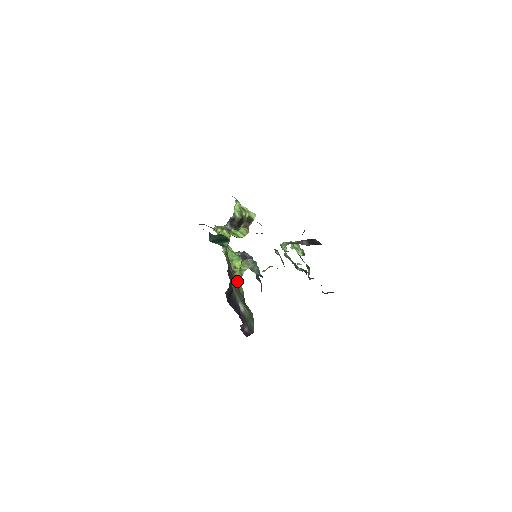
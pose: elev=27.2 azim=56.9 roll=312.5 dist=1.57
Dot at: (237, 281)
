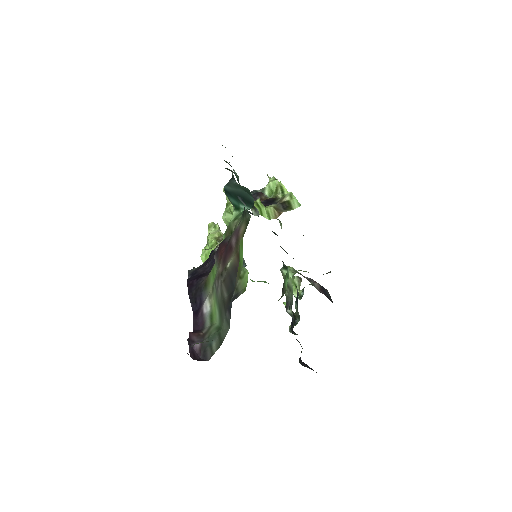
Dot at: (236, 264)
